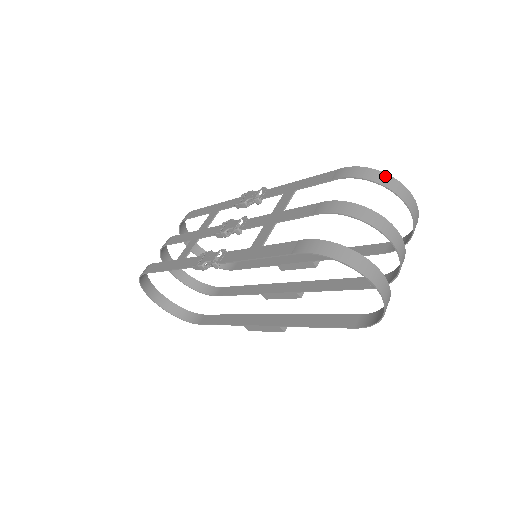
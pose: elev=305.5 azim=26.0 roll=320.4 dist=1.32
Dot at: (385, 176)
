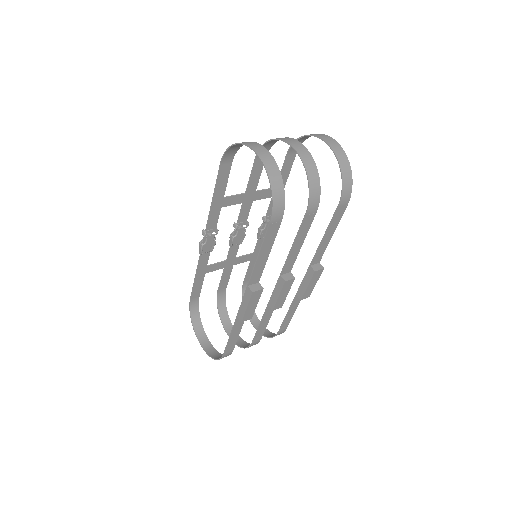
Dot at: occluded
